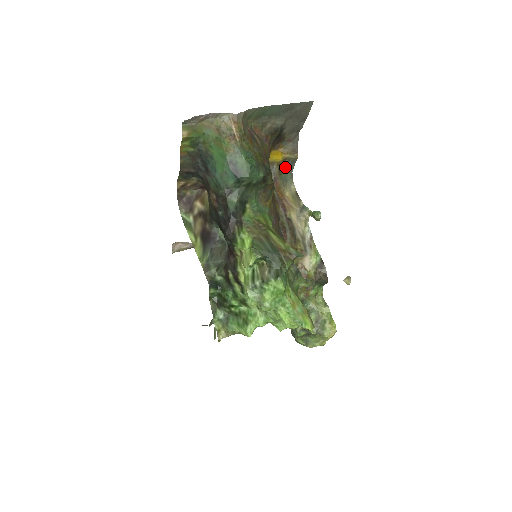
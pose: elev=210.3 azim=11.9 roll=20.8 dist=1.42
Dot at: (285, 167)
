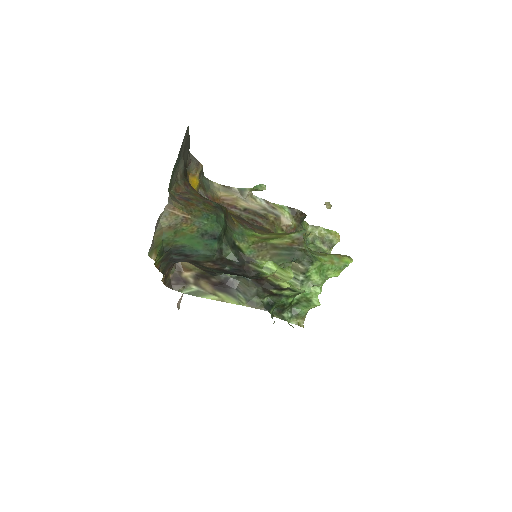
Dot at: (201, 181)
